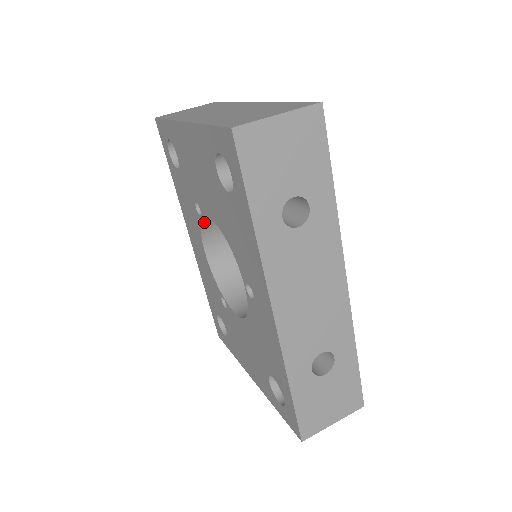
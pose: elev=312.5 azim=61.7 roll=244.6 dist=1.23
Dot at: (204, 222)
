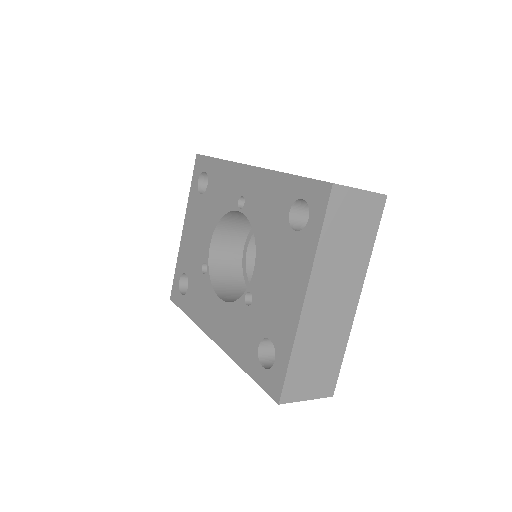
Dot at: (212, 277)
